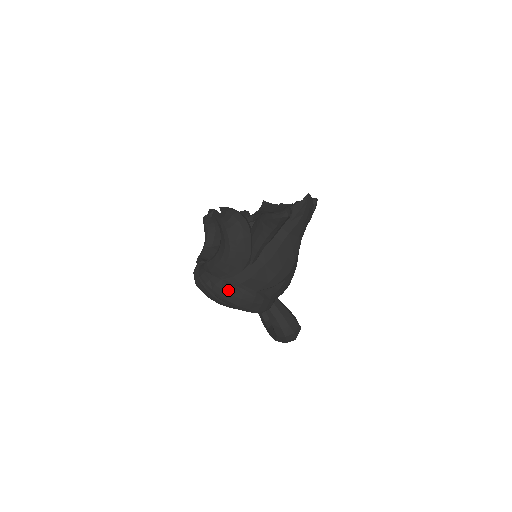
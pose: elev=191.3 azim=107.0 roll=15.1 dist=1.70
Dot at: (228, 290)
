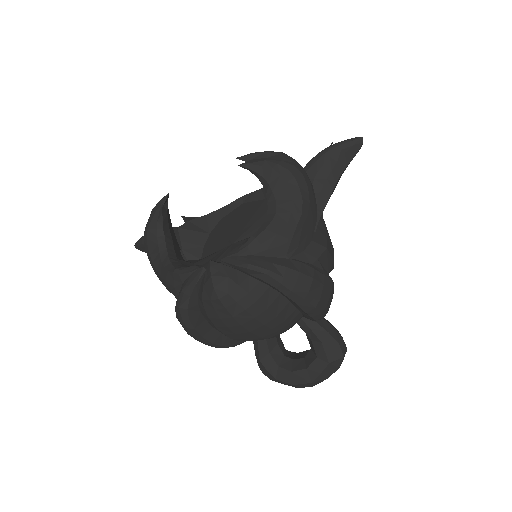
Dot at: (307, 271)
